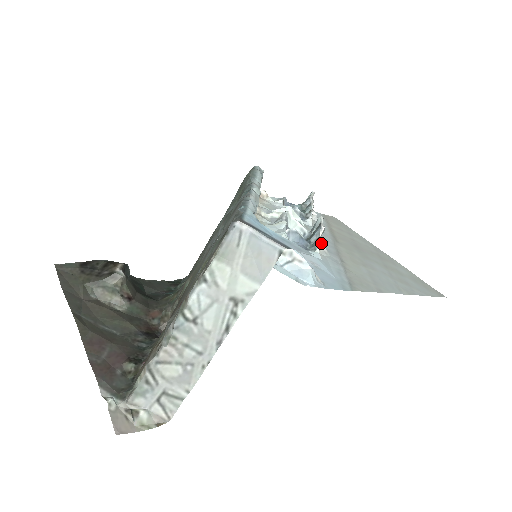
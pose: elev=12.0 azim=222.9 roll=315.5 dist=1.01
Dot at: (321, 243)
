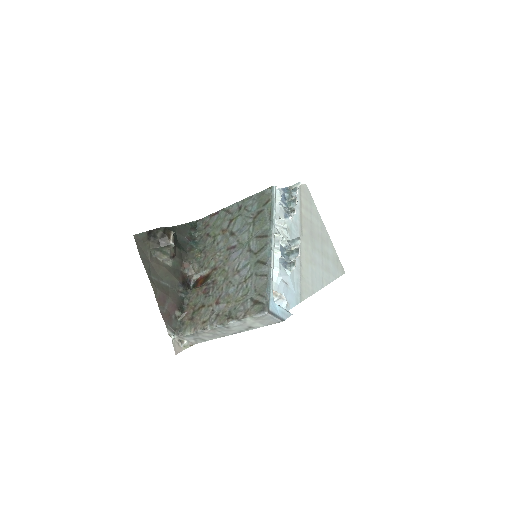
Dot at: occluded
